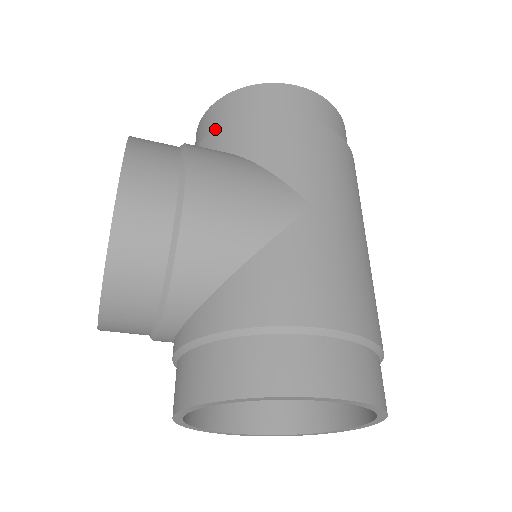
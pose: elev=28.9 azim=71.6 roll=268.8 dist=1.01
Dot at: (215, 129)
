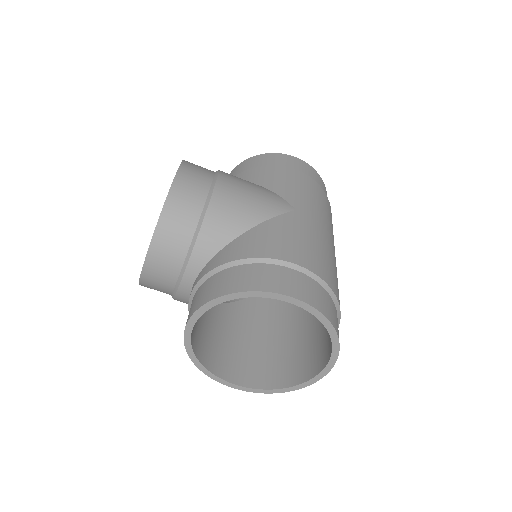
Dot at: (237, 174)
